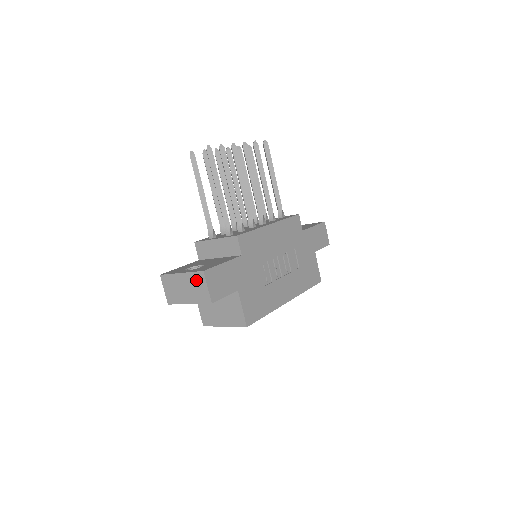
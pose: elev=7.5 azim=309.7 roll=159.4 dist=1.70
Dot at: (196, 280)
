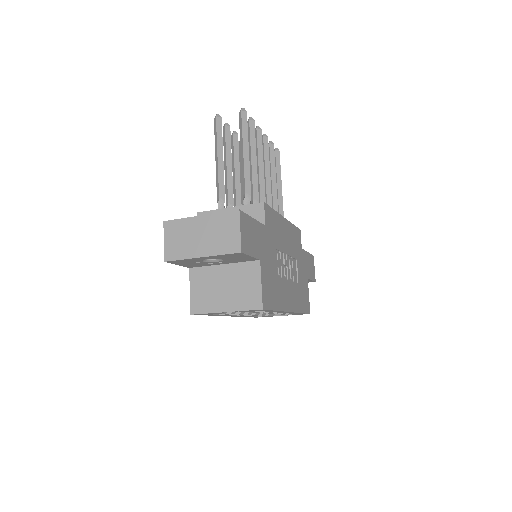
Dot at: (224, 222)
